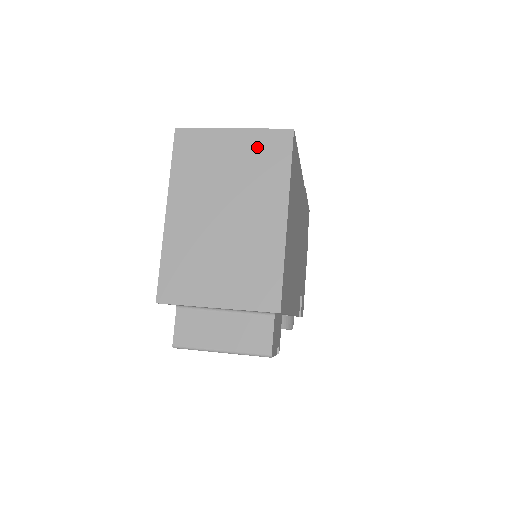
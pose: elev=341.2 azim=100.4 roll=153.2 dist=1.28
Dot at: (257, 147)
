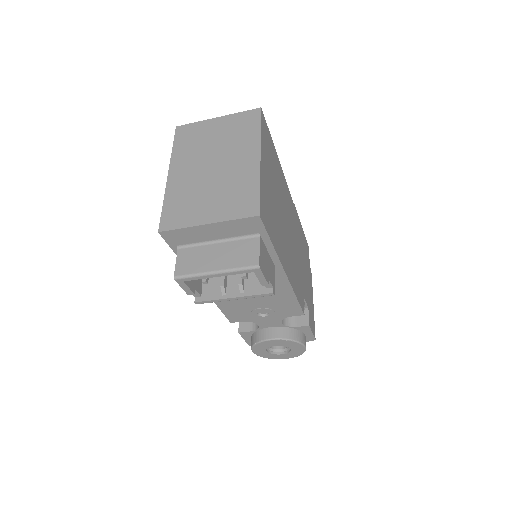
Dot at: (235, 123)
